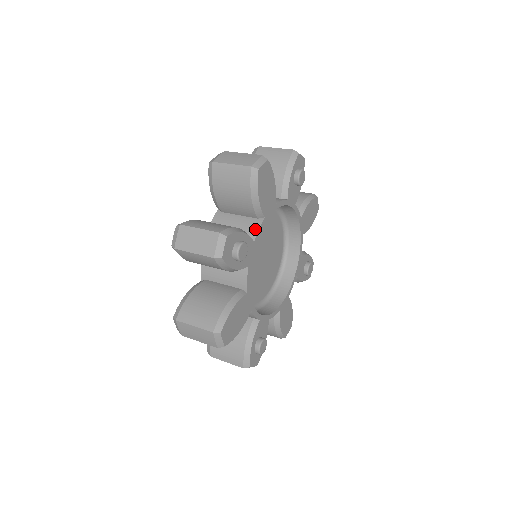
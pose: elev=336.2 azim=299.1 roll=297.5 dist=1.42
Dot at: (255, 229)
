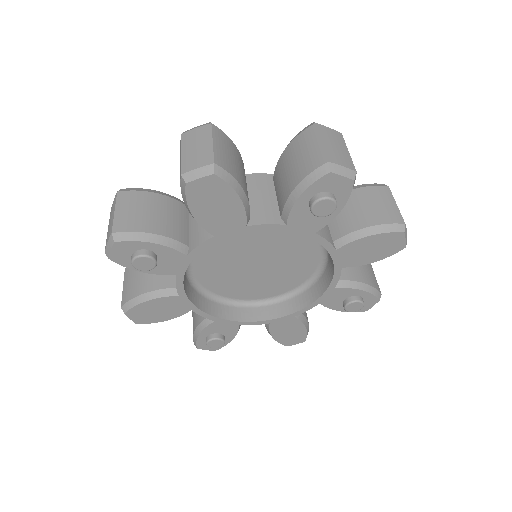
Dot at: (197, 242)
